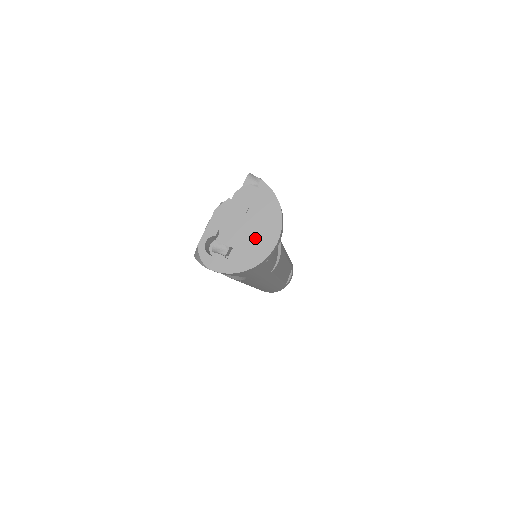
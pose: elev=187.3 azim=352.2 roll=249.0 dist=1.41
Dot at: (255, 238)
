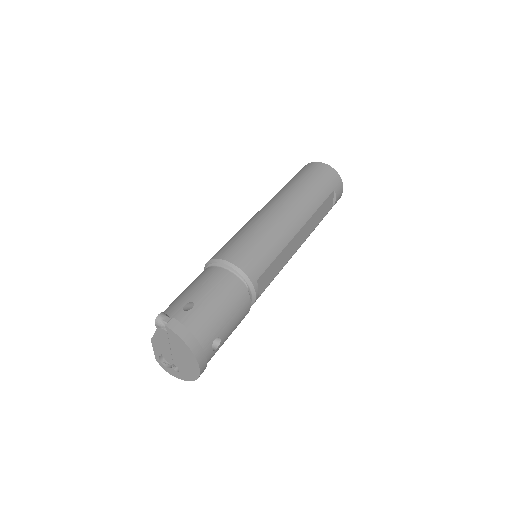
Dot at: (185, 363)
